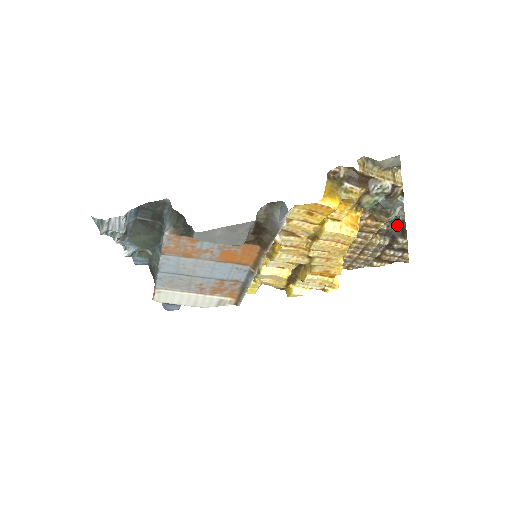
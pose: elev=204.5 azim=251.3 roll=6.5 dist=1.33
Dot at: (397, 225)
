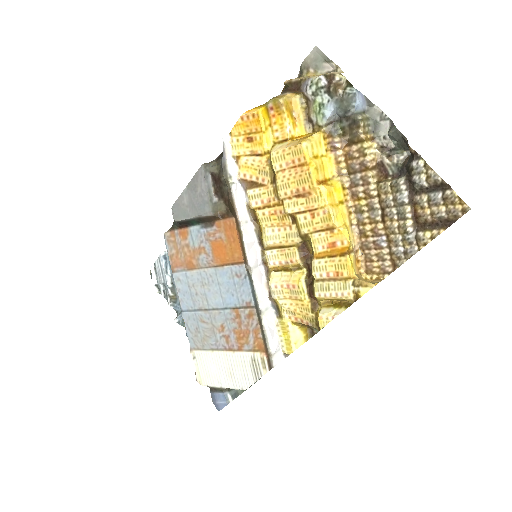
Dot at: (407, 154)
